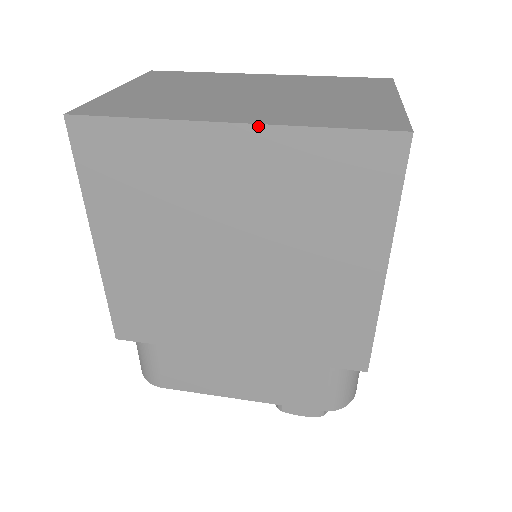
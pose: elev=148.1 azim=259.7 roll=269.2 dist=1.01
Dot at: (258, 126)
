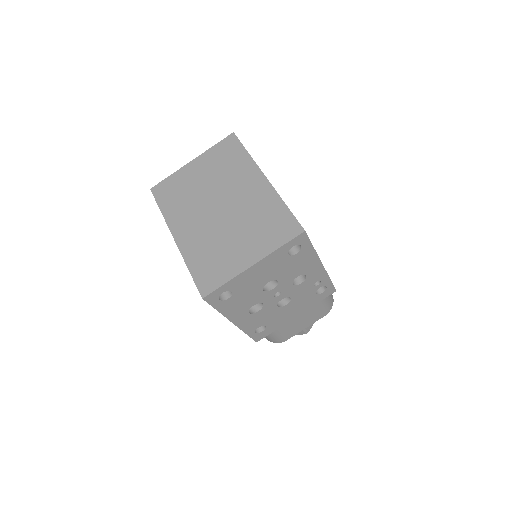
Dot at: (179, 248)
